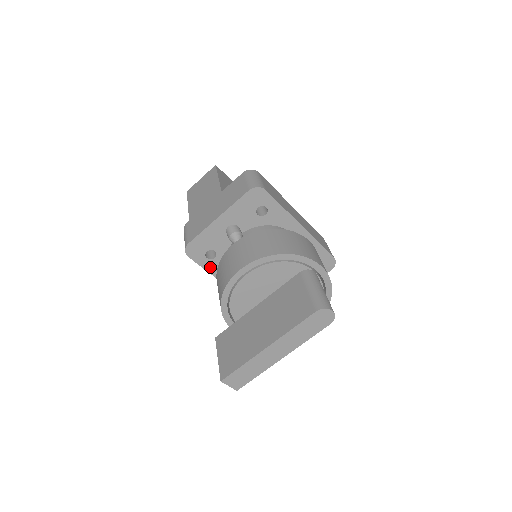
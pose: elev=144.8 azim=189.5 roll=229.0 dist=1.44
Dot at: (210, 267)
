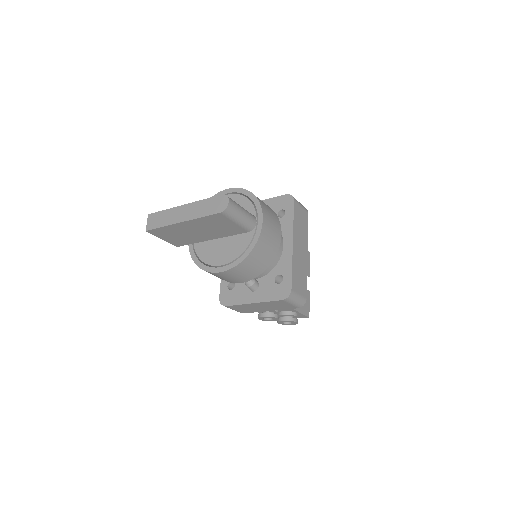
Dot at: occluded
